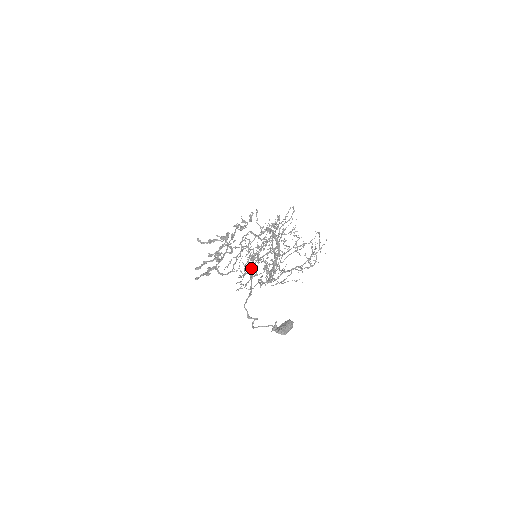
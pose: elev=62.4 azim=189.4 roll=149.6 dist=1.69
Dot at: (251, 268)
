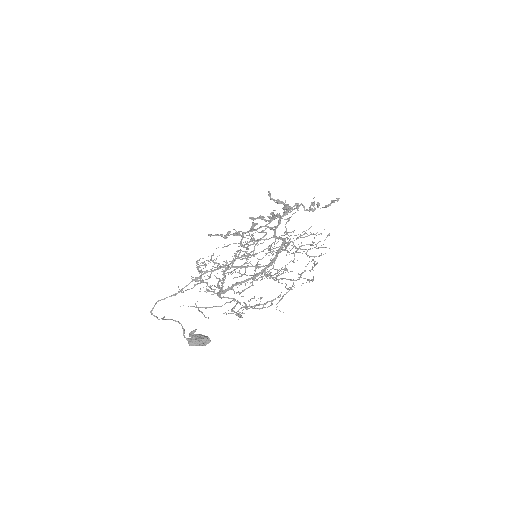
Dot at: (206, 271)
